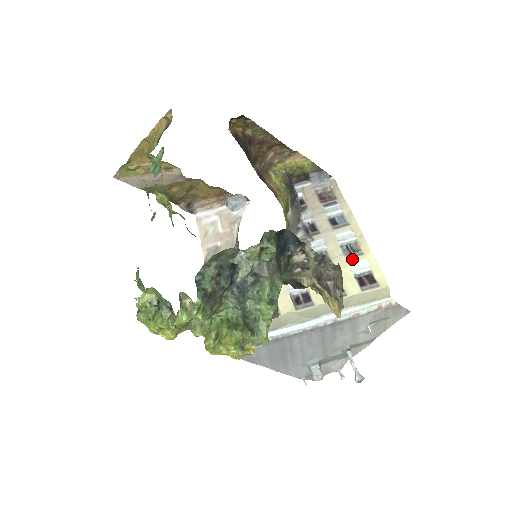
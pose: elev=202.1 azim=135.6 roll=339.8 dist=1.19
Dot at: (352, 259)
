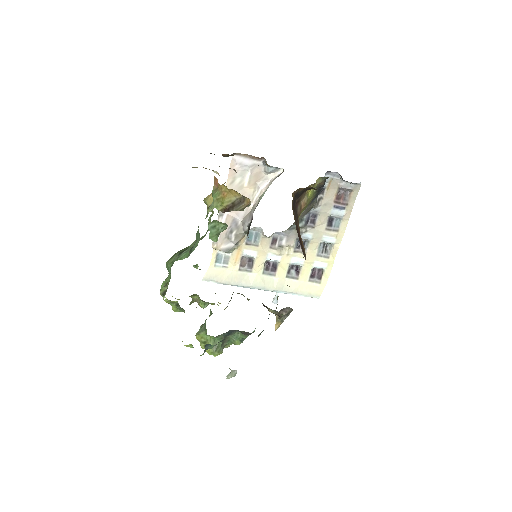
Dot at: (319, 258)
